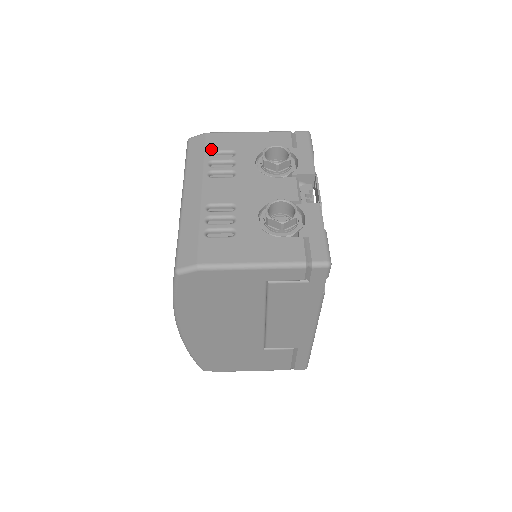
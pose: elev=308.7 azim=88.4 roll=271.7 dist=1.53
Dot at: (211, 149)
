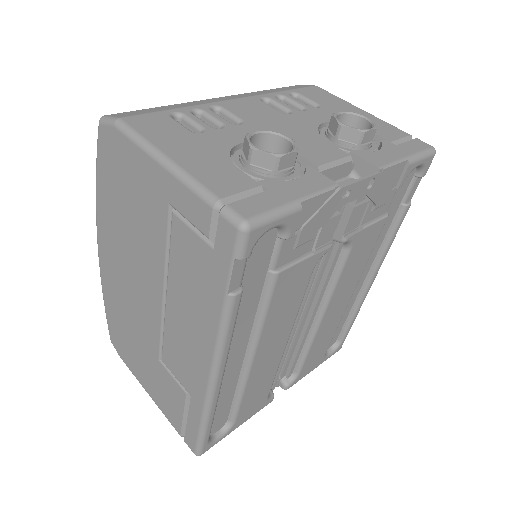
Dot at: (300, 92)
